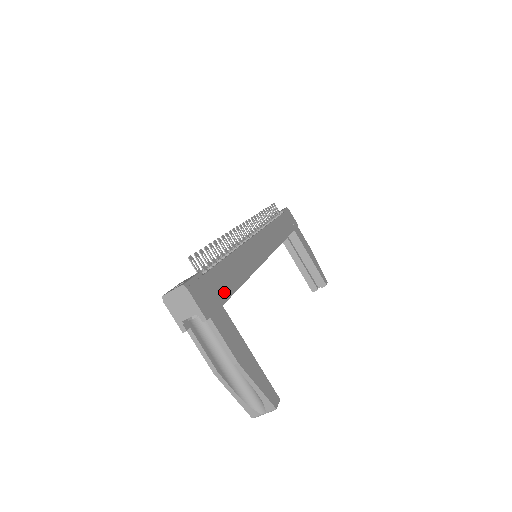
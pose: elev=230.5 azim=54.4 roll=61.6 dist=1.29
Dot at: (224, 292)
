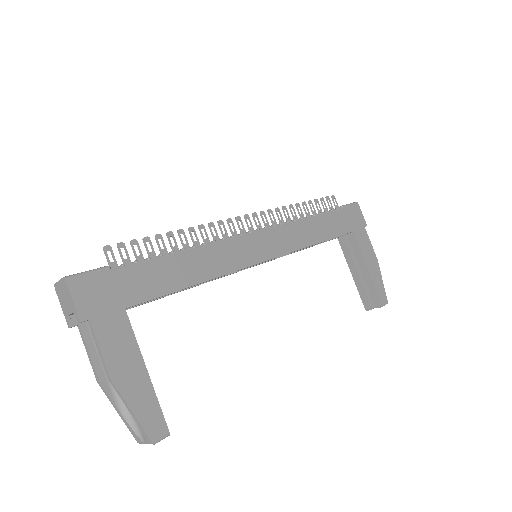
Dot at: (140, 293)
